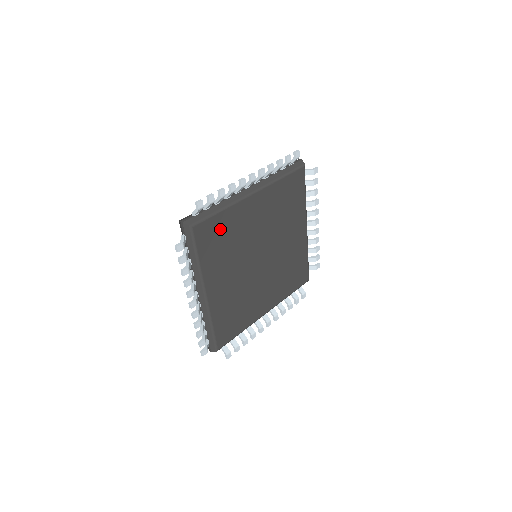
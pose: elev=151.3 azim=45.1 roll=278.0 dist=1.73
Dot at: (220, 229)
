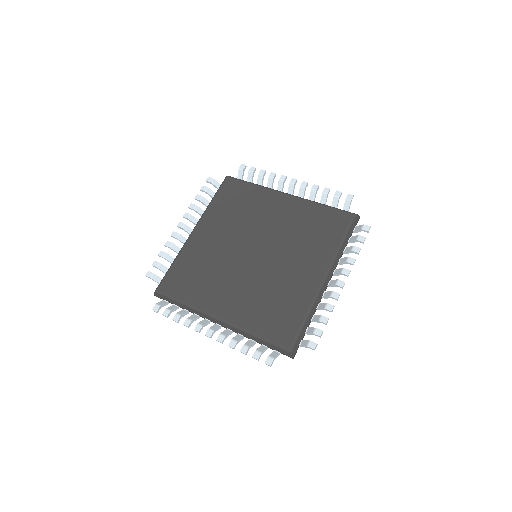
Dot at: (184, 272)
